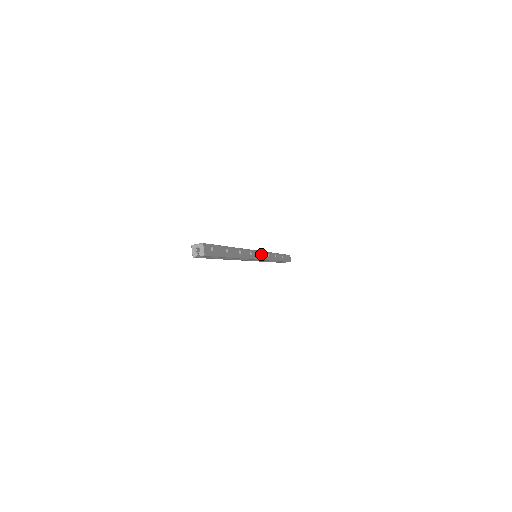
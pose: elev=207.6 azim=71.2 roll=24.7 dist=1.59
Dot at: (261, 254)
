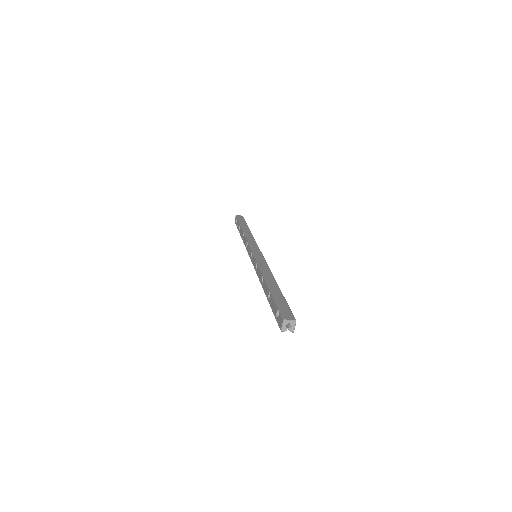
Dot at: occluded
